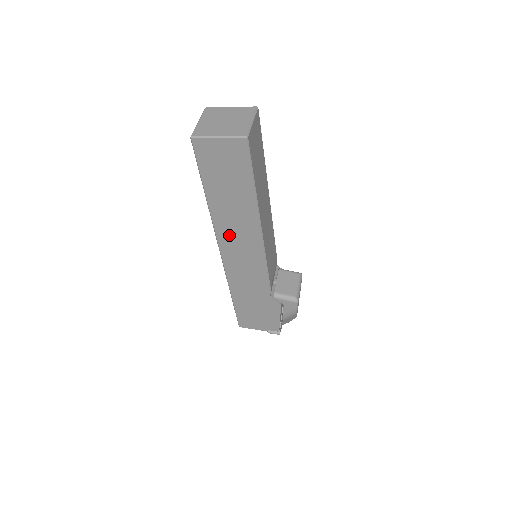
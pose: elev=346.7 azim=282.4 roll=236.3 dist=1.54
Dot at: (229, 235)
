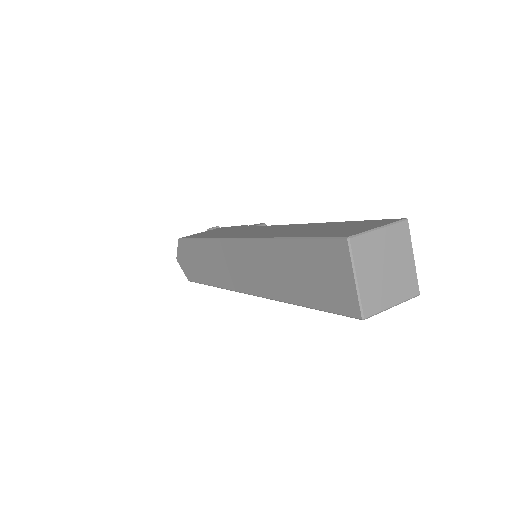
Dot at: occluded
